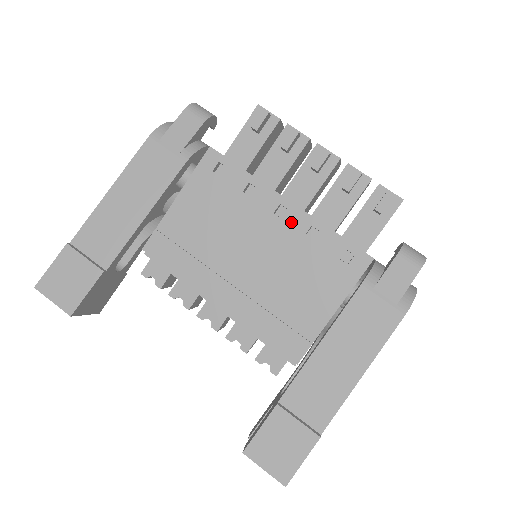
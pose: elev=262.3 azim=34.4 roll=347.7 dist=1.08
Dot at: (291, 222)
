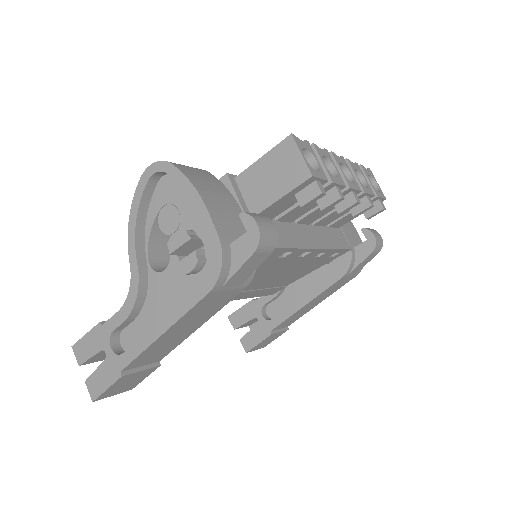
Dot at: (308, 256)
